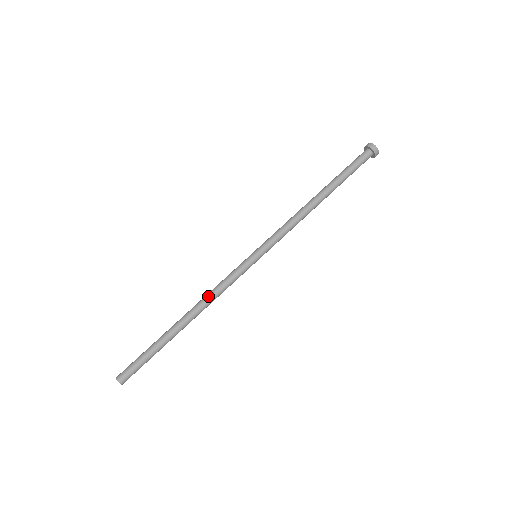
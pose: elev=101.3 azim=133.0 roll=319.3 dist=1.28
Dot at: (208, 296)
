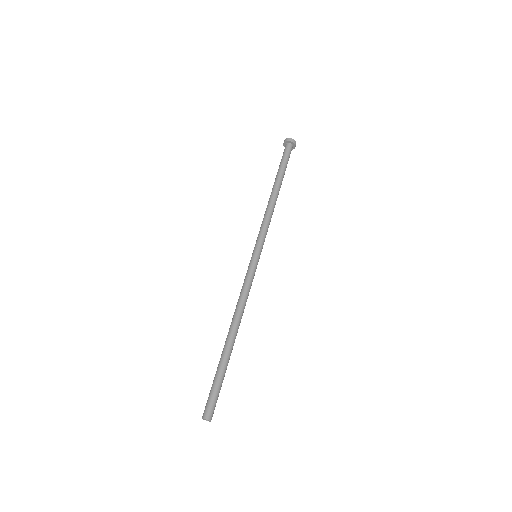
Dot at: (240, 305)
